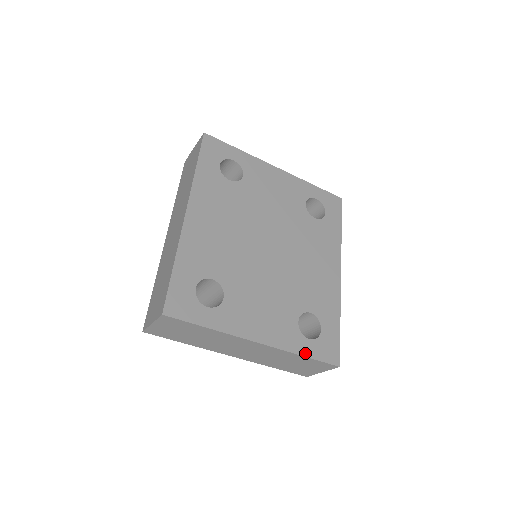
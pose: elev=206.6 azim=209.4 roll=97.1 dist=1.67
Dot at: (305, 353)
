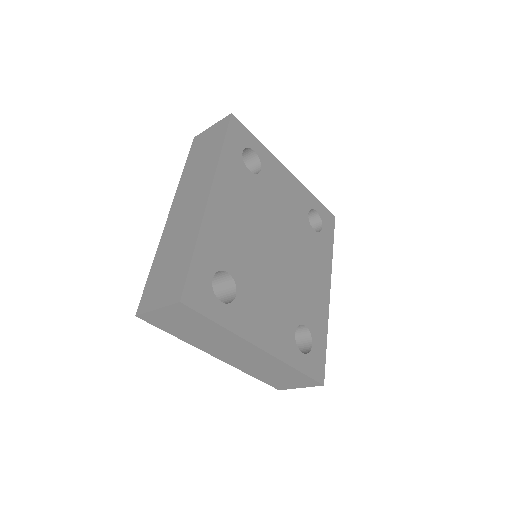
Dot at: (298, 367)
